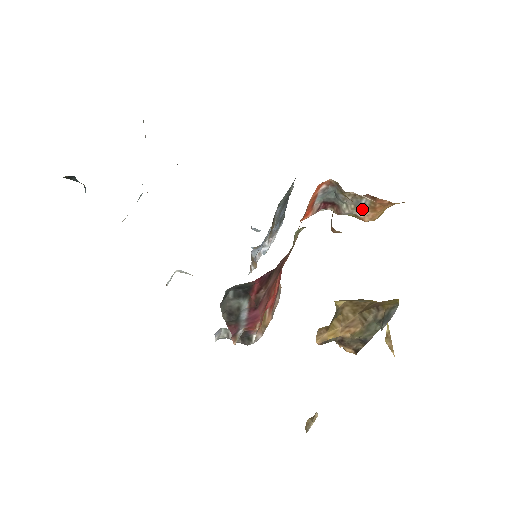
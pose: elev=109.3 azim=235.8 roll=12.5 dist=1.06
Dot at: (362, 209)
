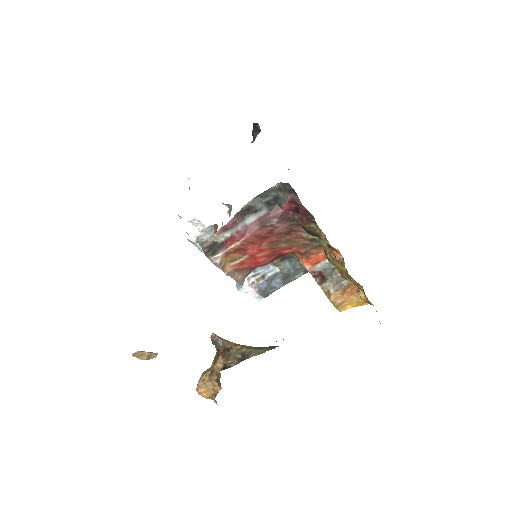
Dot at: (338, 287)
